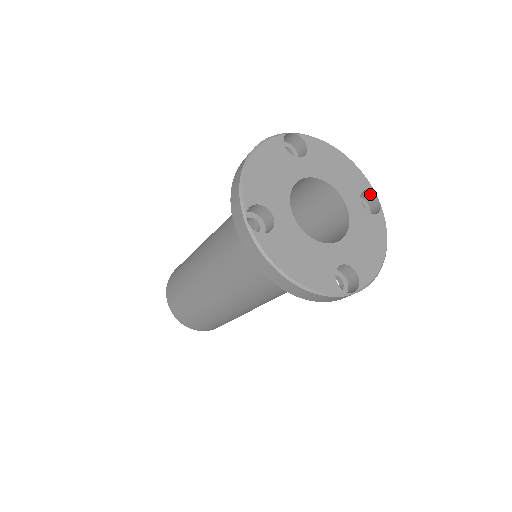
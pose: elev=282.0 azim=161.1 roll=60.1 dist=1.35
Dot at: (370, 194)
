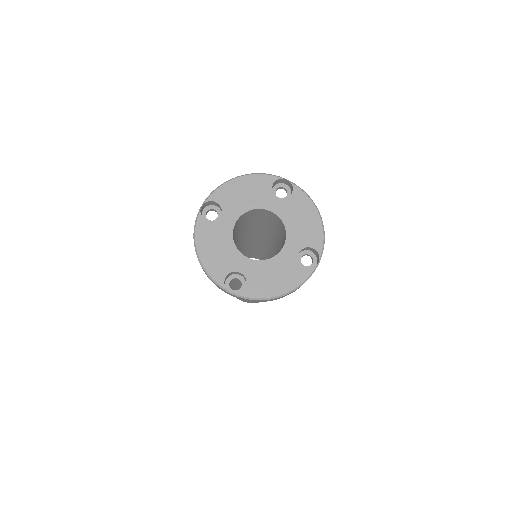
Dot at: (278, 181)
